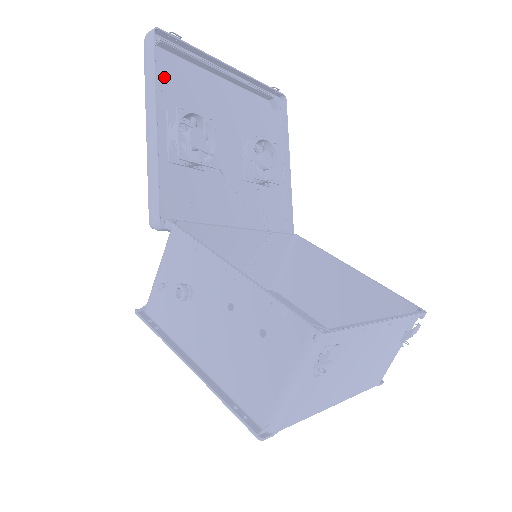
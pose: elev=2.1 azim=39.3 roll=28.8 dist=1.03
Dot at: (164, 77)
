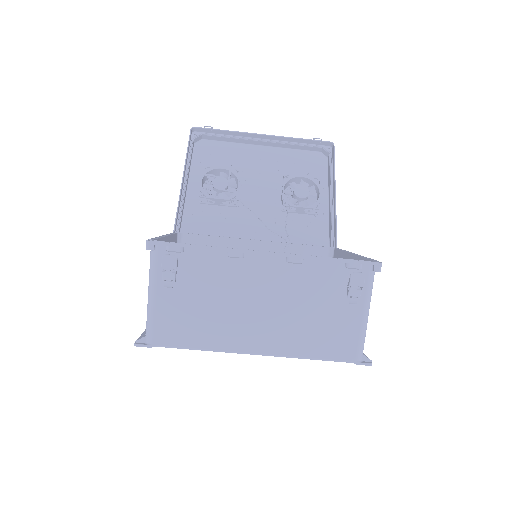
Dot at: (206, 155)
